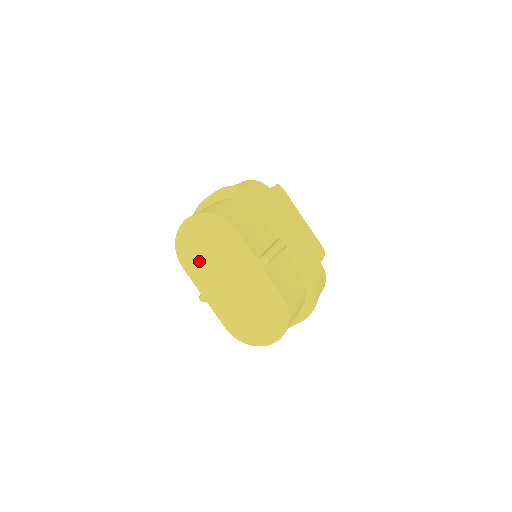
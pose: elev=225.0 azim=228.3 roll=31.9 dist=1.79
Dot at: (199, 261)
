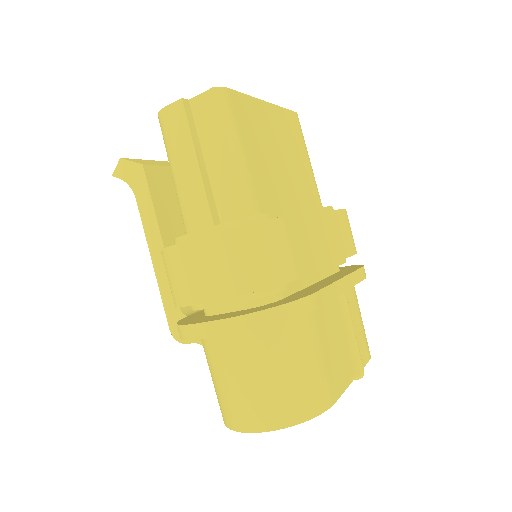
Dot at: occluded
